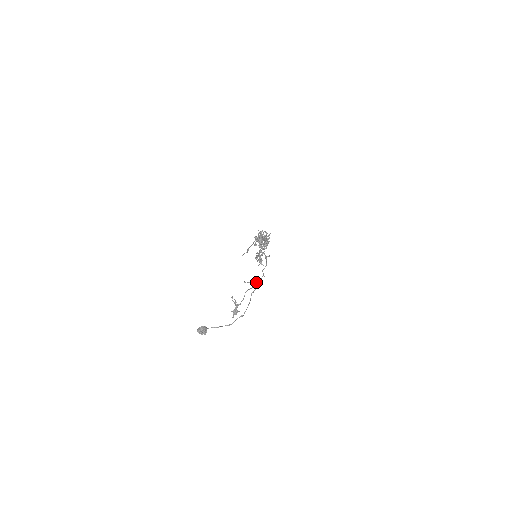
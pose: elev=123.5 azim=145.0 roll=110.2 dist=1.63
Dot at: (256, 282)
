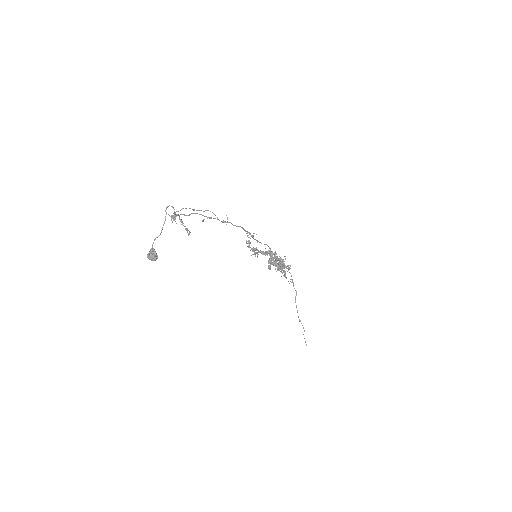
Dot at: (214, 218)
